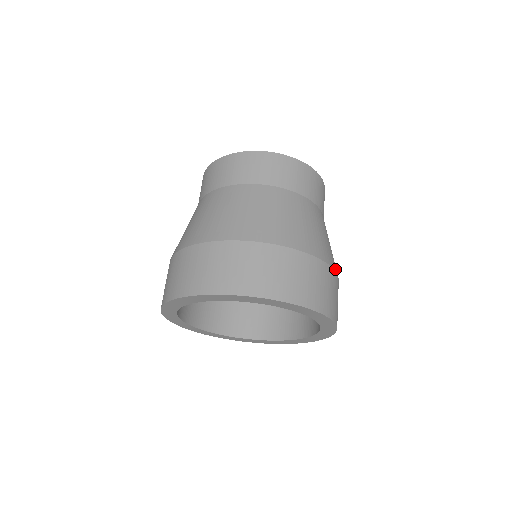
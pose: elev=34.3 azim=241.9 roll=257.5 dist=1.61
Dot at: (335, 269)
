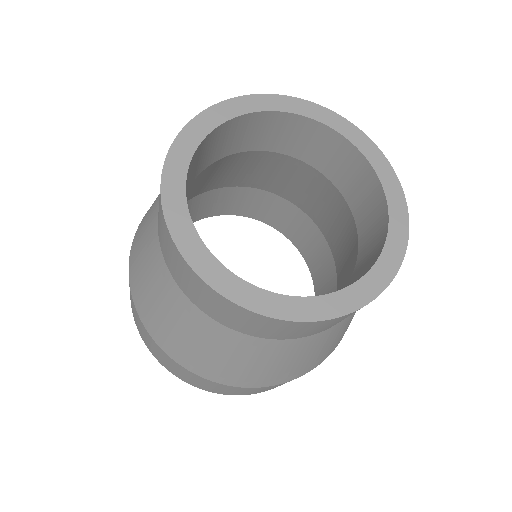
Dot at: occluded
